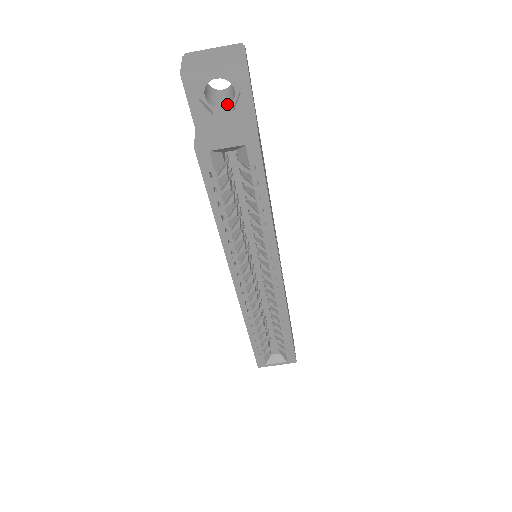
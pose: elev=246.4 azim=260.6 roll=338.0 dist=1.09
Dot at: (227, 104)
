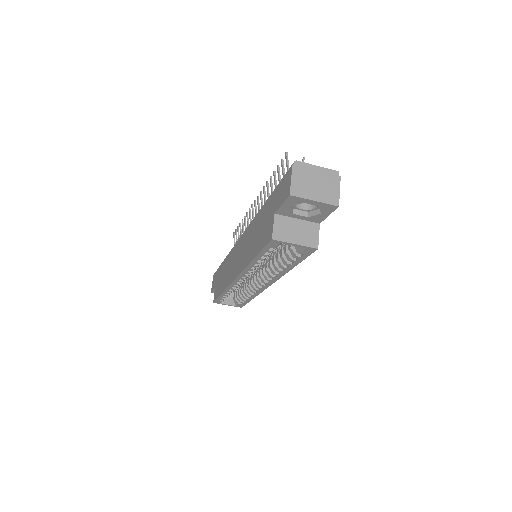
Dot at: (306, 207)
